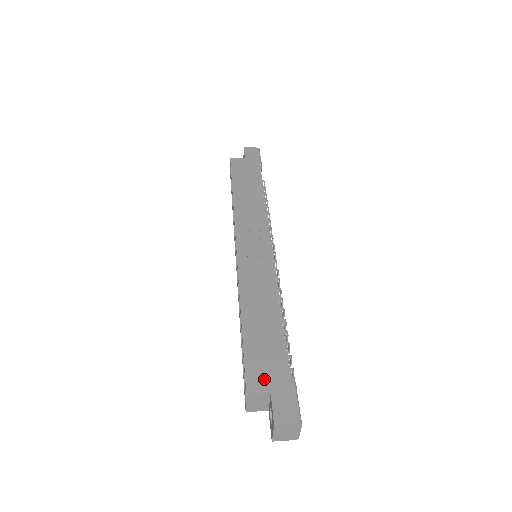
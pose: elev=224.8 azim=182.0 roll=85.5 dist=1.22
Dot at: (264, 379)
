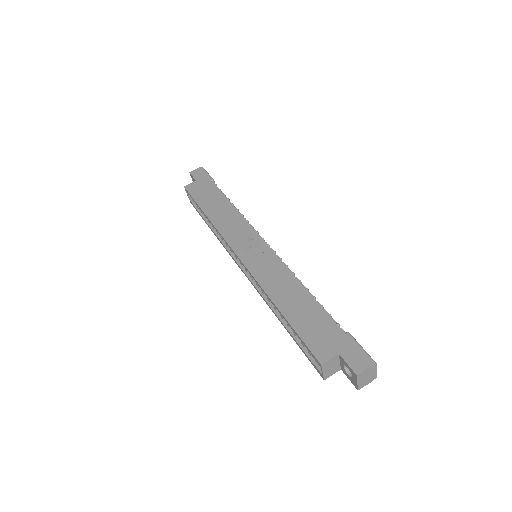
Dot at: (327, 346)
